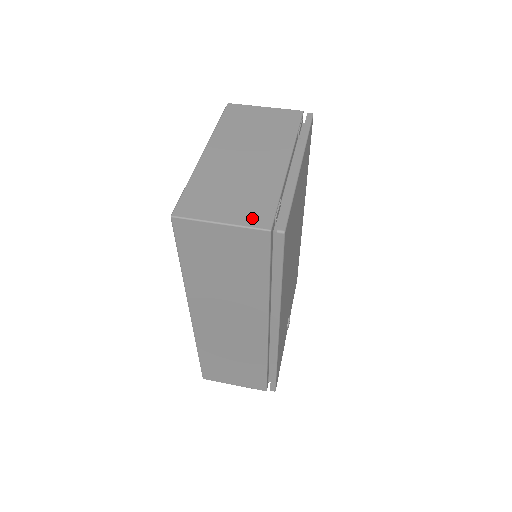
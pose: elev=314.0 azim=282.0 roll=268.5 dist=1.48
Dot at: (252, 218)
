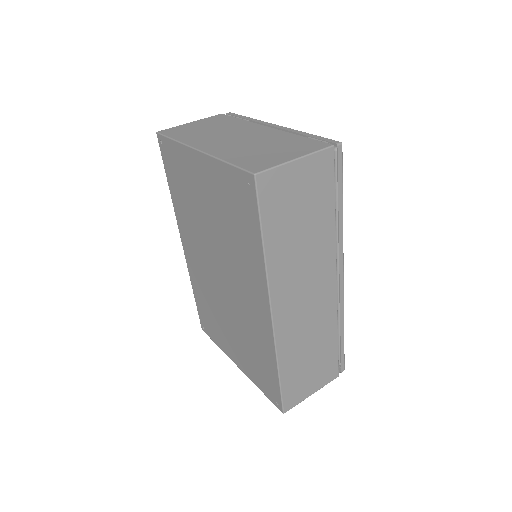
Dot at: (310, 147)
